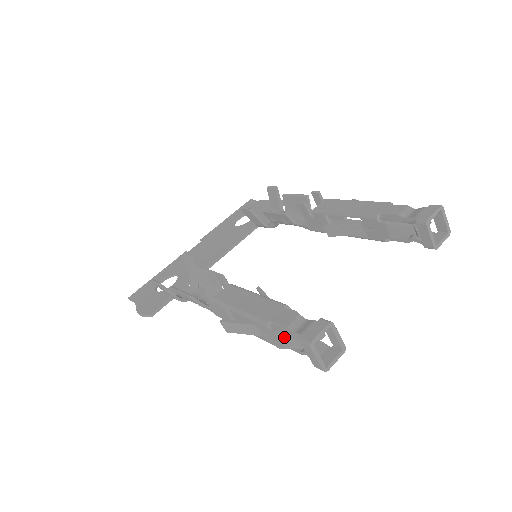
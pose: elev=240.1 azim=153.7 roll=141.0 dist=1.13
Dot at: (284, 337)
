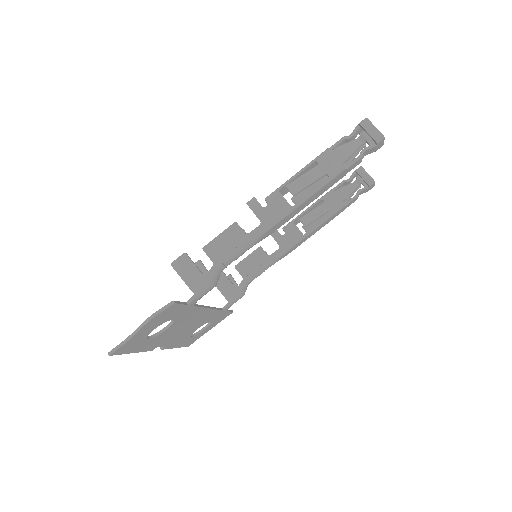
Dot at: (345, 145)
